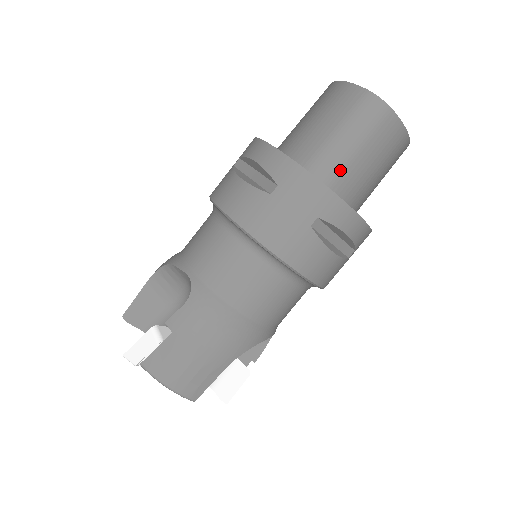
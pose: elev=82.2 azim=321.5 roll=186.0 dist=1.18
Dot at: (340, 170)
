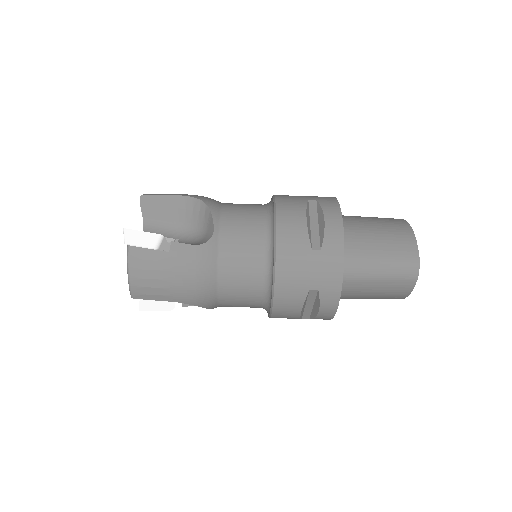
Dot at: (357, 278)
